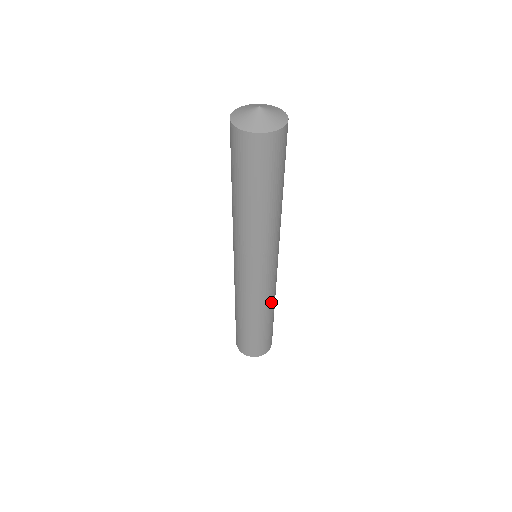
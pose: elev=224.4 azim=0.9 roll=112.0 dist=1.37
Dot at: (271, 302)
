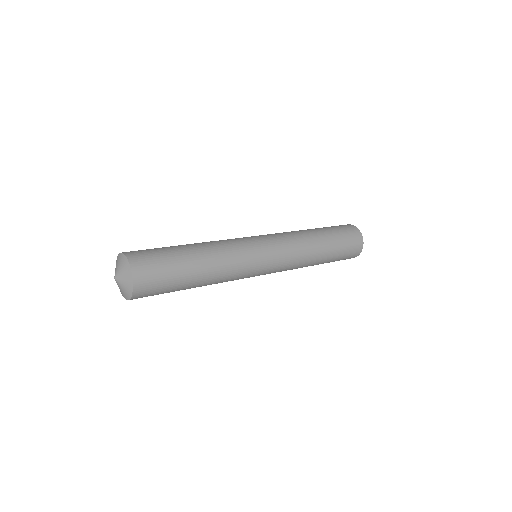
Dot at: (307, 254)
